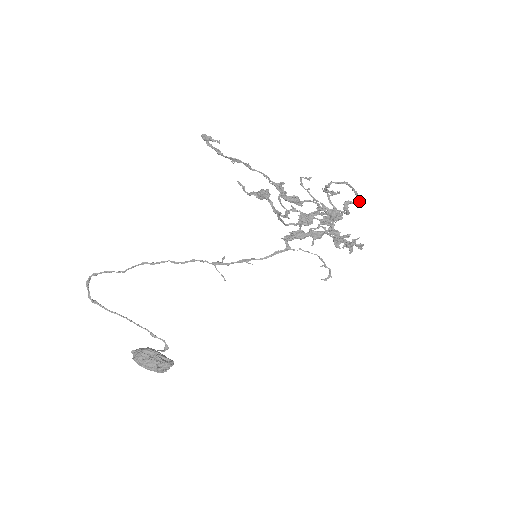
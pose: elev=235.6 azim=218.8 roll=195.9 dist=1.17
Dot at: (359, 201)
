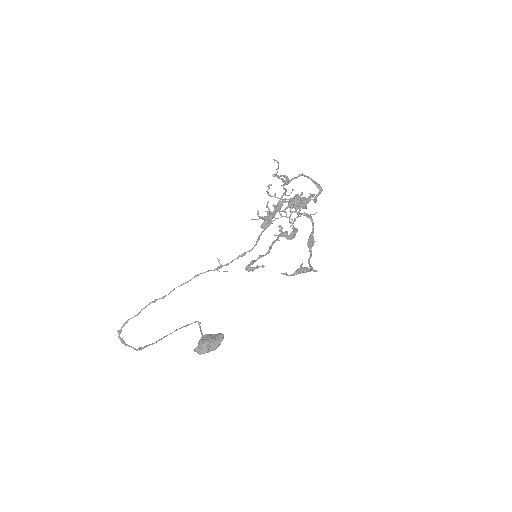
Dot at: (321, 189)
